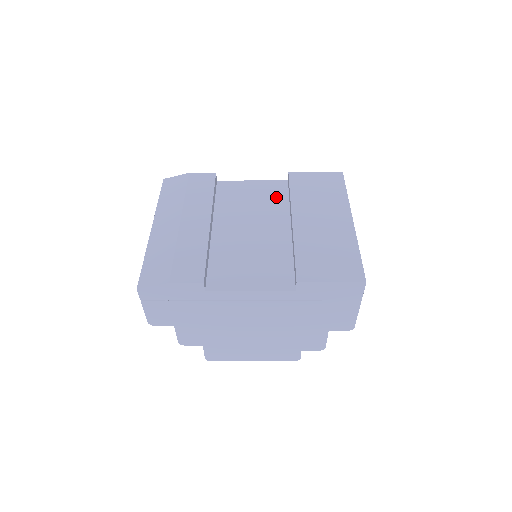
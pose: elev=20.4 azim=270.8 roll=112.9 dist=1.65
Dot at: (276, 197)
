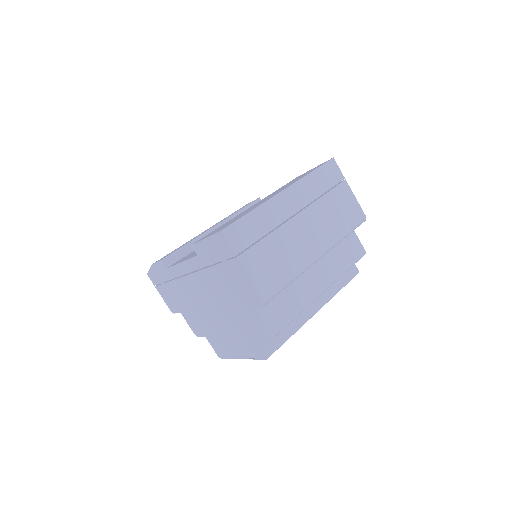
Dot at: occluded
